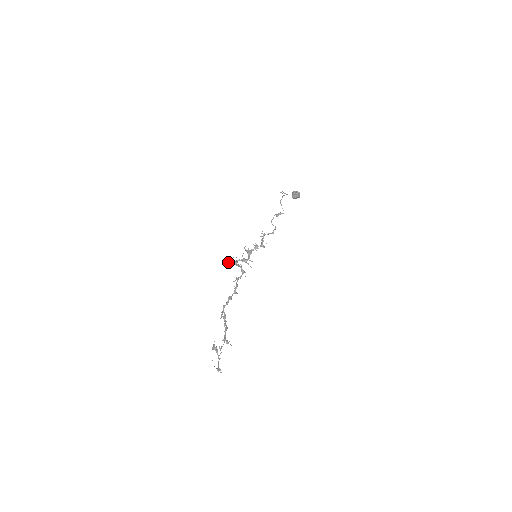
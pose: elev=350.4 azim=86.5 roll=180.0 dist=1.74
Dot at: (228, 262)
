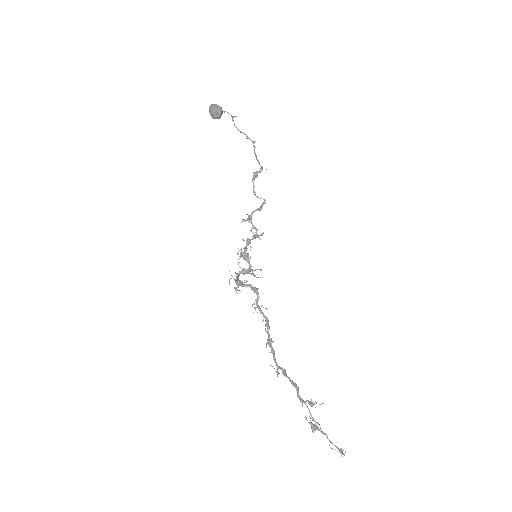
Dot at: occluded
